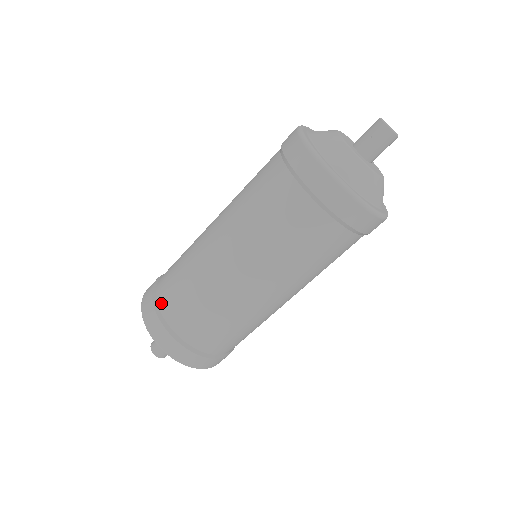
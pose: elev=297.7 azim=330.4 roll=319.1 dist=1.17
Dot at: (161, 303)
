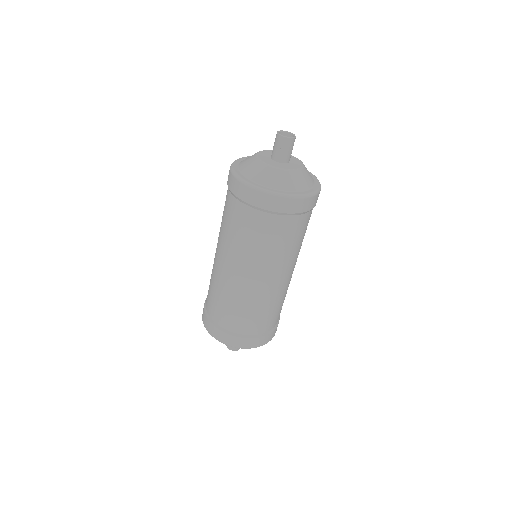
Dot at: (224, 325)
